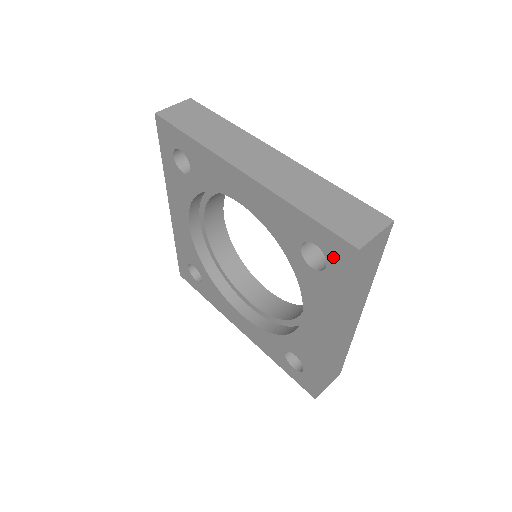
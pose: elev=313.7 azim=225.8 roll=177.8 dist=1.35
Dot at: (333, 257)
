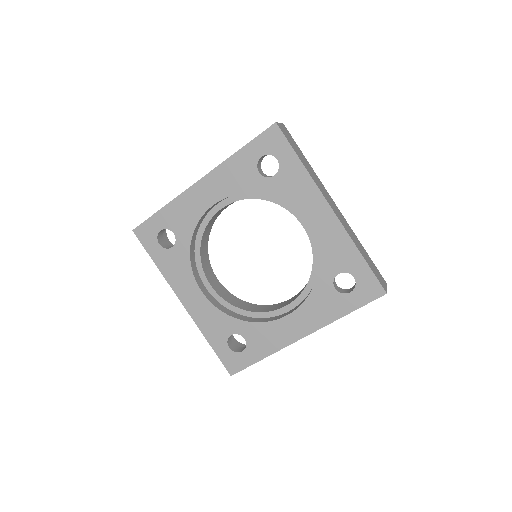
Dot at: (362, 290)
